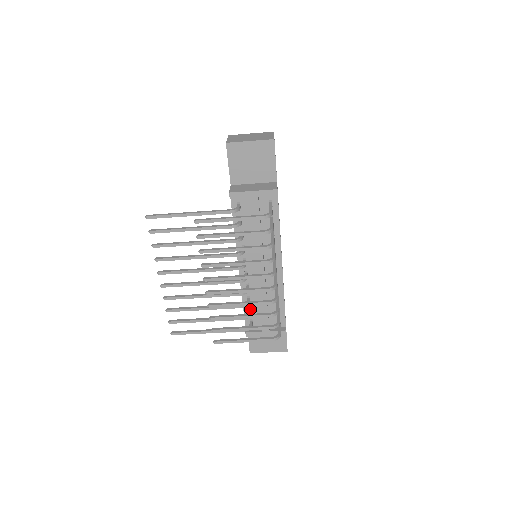
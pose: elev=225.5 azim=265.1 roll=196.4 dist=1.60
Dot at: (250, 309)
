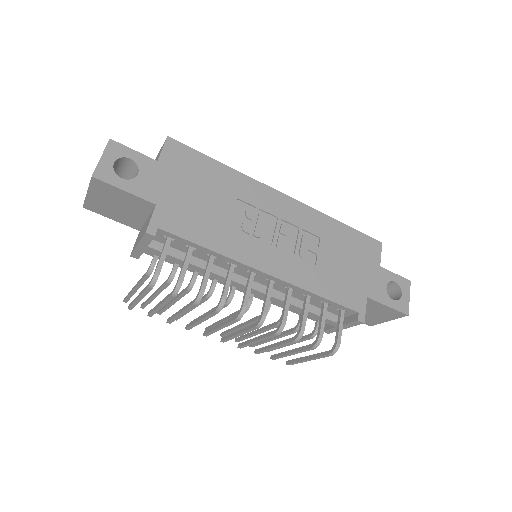
Dot at: occluded
